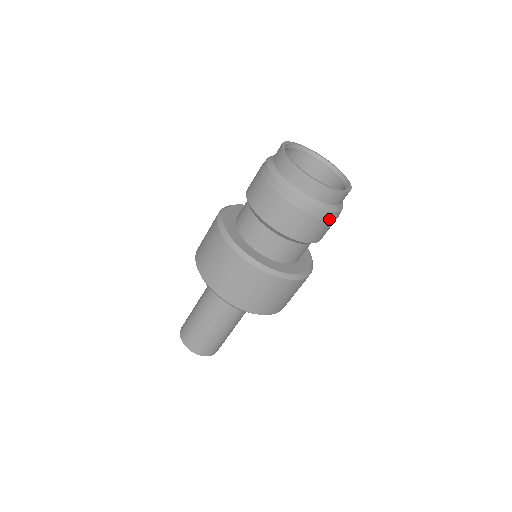
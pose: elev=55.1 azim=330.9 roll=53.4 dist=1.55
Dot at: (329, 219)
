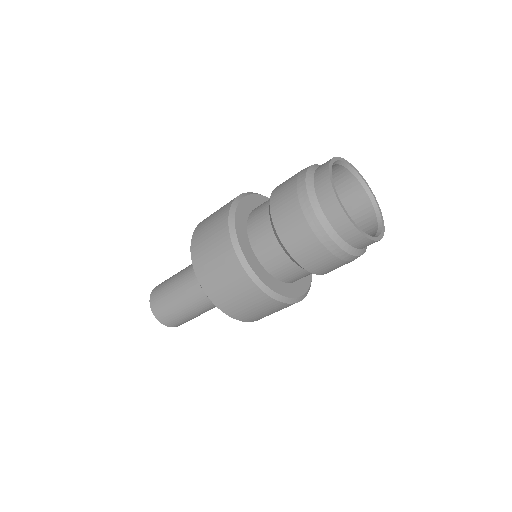
Dot at: (349, 261)
